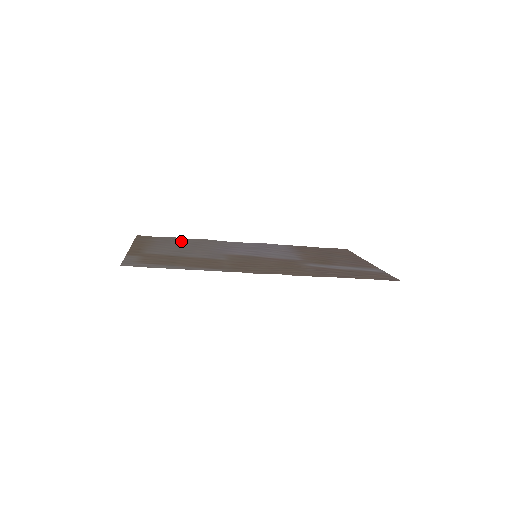
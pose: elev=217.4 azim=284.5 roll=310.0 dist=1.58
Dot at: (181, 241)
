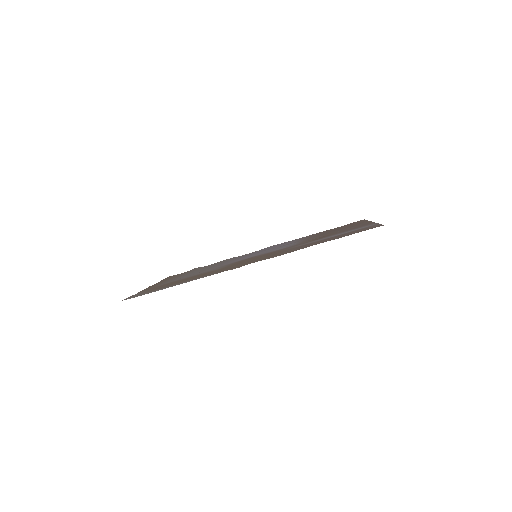
Dot at: (200, 268)
